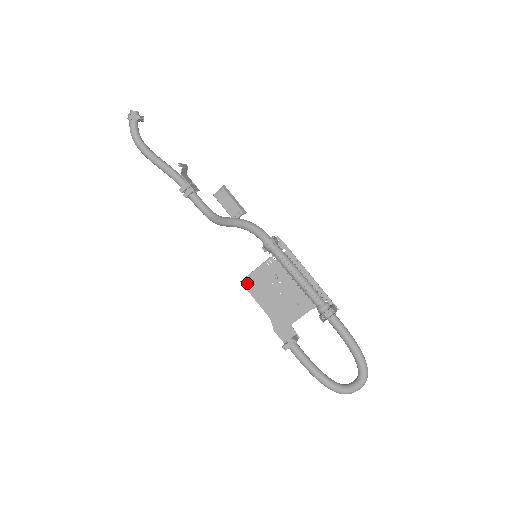
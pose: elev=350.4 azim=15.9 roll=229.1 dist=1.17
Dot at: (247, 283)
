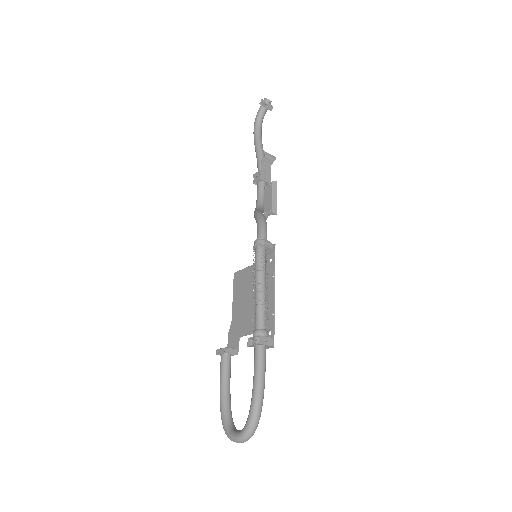
Dot at: (236, 277)
